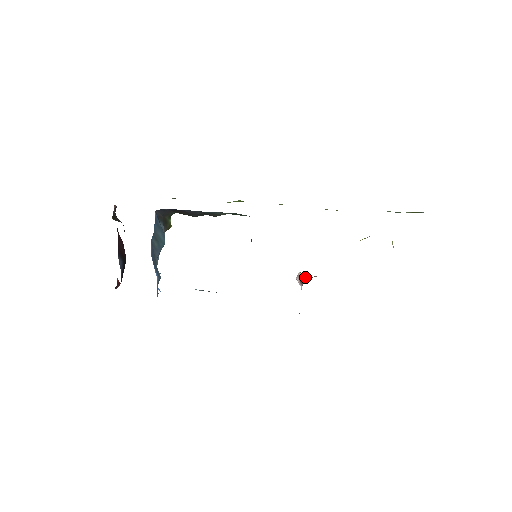
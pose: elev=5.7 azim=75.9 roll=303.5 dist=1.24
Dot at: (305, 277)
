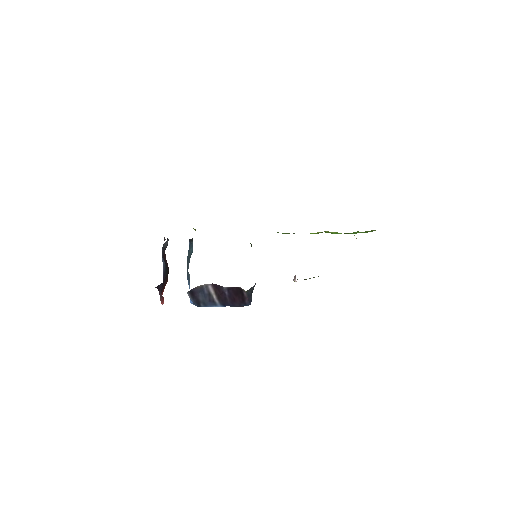
Dot at: occluded
